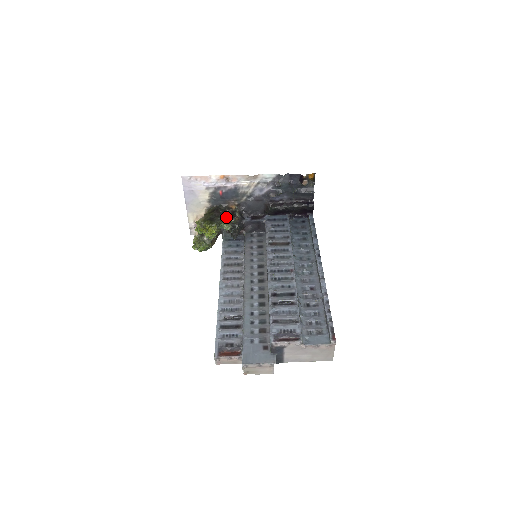
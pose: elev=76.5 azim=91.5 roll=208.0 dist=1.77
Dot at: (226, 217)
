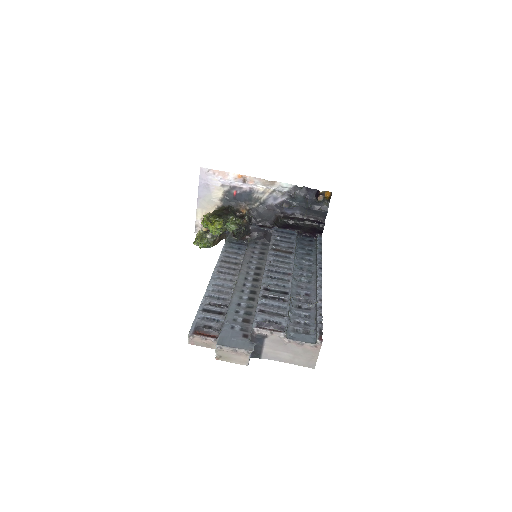
Dot at: (234, 217)
